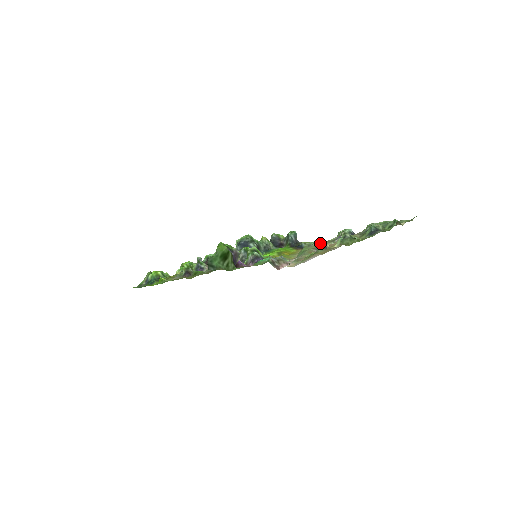
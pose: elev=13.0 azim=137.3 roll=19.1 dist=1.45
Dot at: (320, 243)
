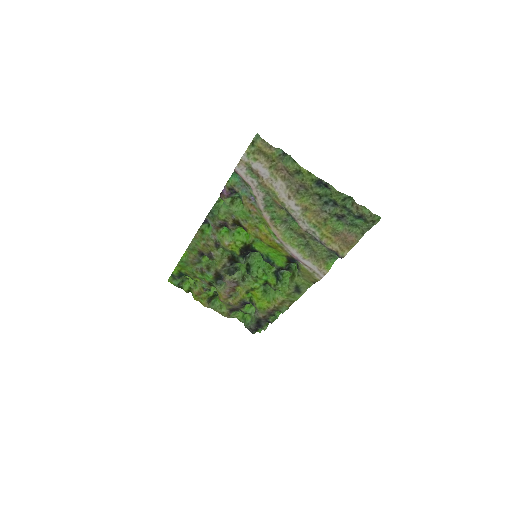
Dot at: (293, 219)
